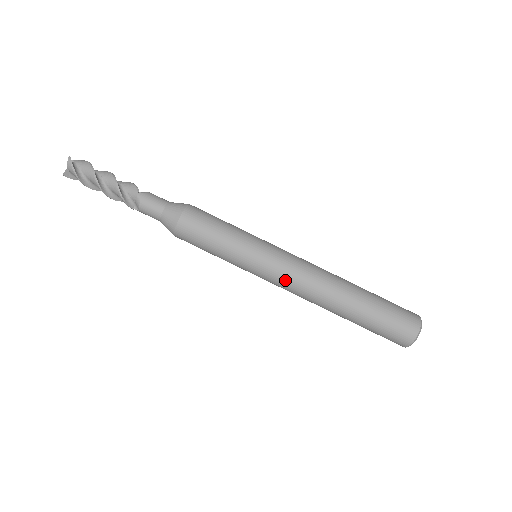
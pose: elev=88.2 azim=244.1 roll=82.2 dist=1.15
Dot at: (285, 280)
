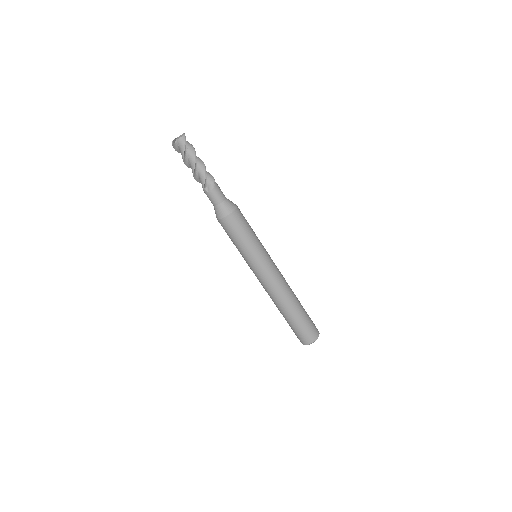
Dot at: (271, 277)
